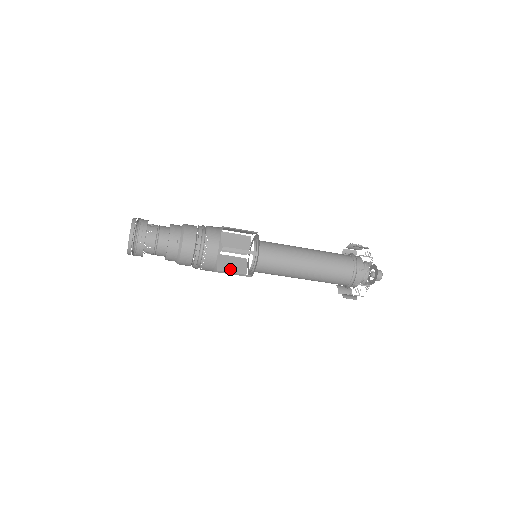
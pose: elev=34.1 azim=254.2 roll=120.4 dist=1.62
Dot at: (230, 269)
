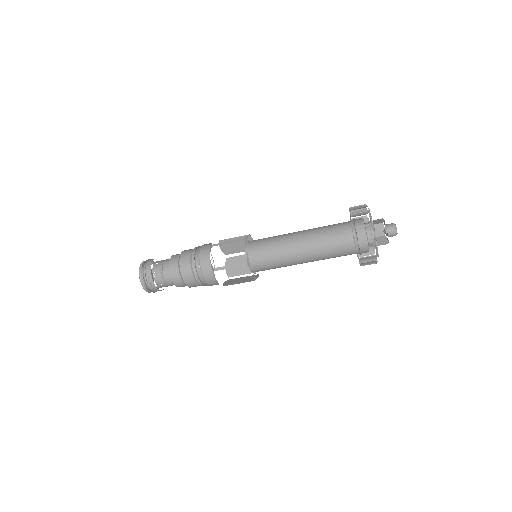
Dot at: (243, 270)
